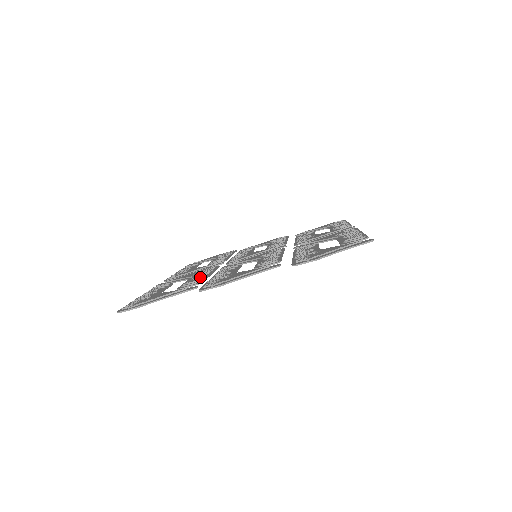
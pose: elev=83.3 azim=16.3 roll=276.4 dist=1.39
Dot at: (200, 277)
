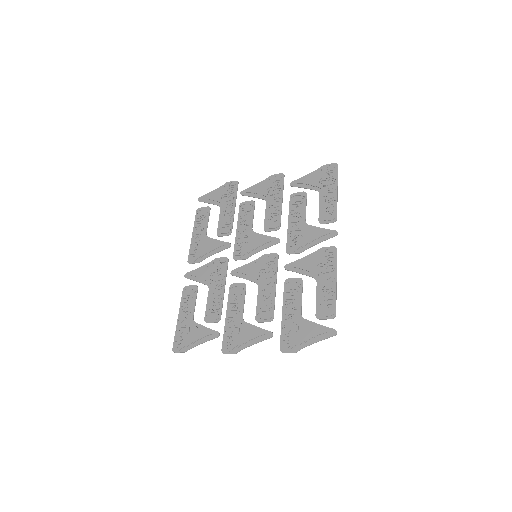
Dot at: (218, 302)
